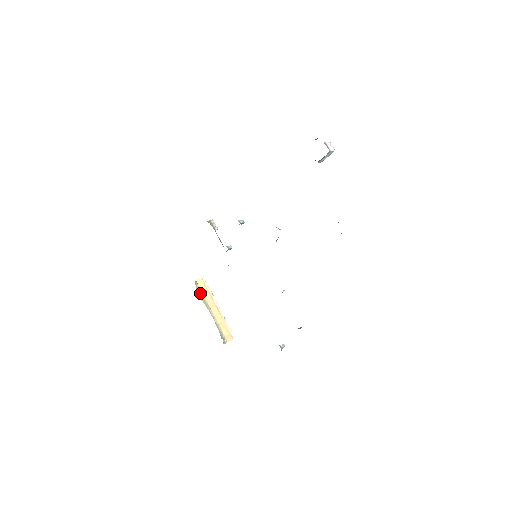
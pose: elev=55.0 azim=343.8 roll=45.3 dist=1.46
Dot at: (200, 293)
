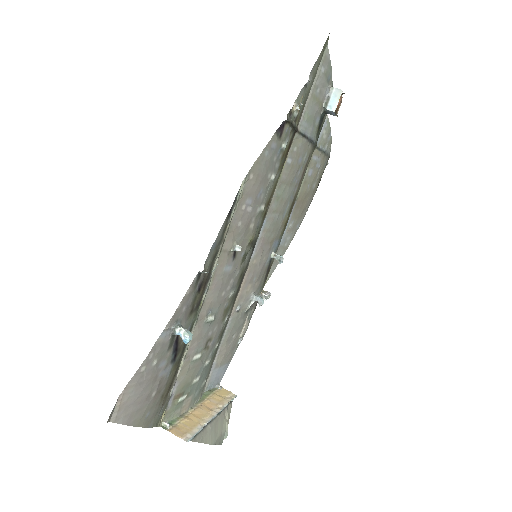
Dot at: (210, 392)
